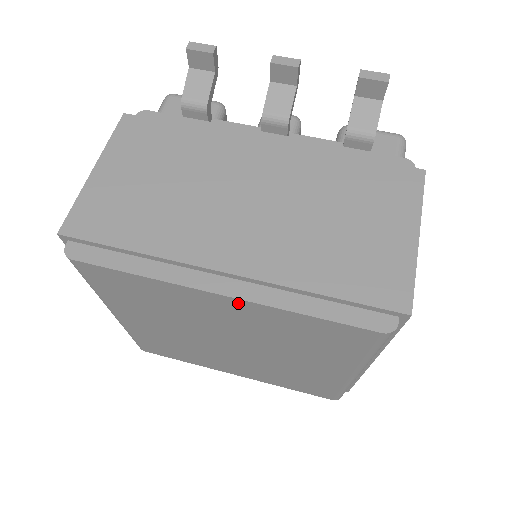
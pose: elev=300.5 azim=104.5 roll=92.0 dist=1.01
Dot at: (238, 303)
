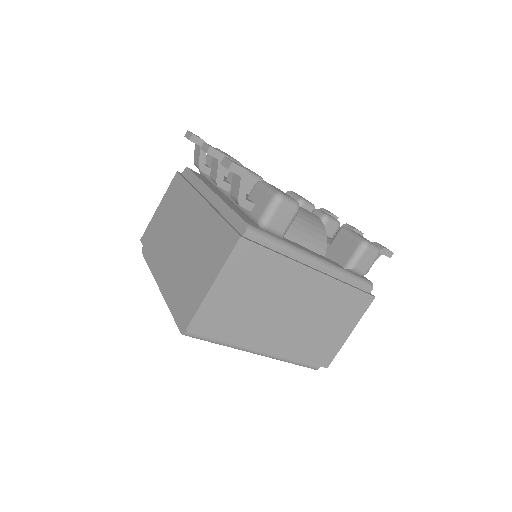
Dot at: occluded
